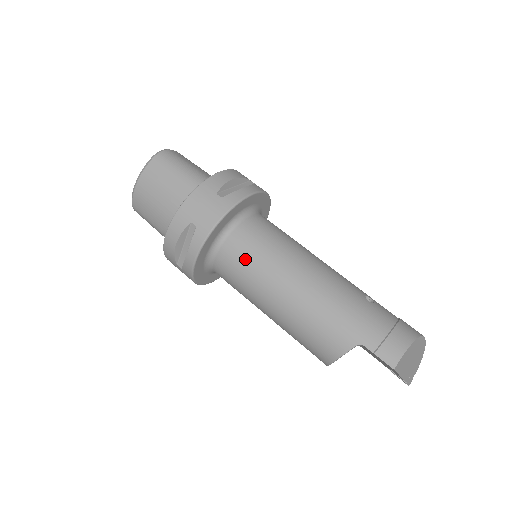
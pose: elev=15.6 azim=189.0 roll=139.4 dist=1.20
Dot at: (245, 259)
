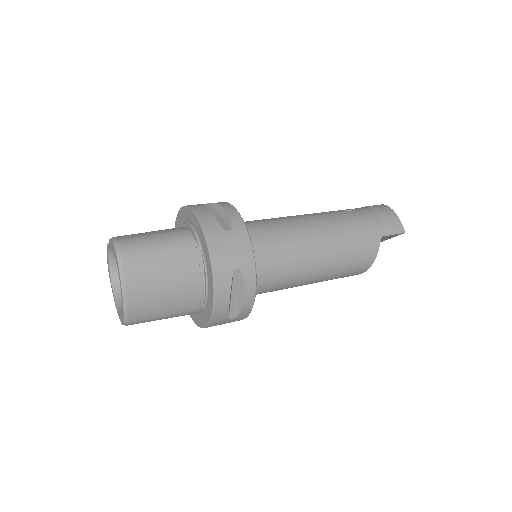
Dot at: (279, 259)
